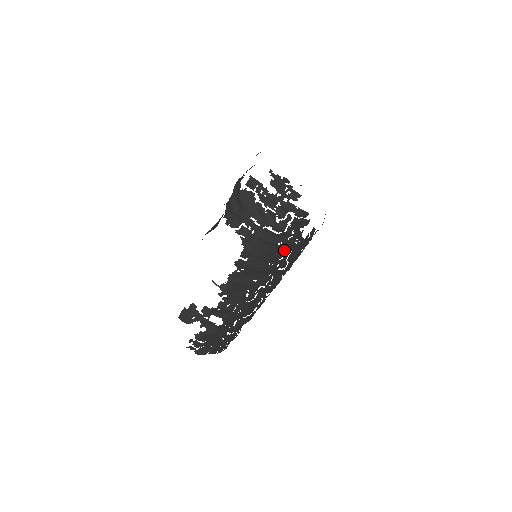
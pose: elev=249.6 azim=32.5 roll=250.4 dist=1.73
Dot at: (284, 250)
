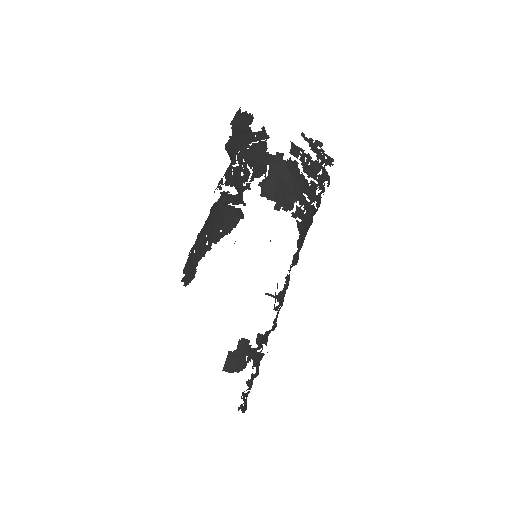
Dot at: occluded
